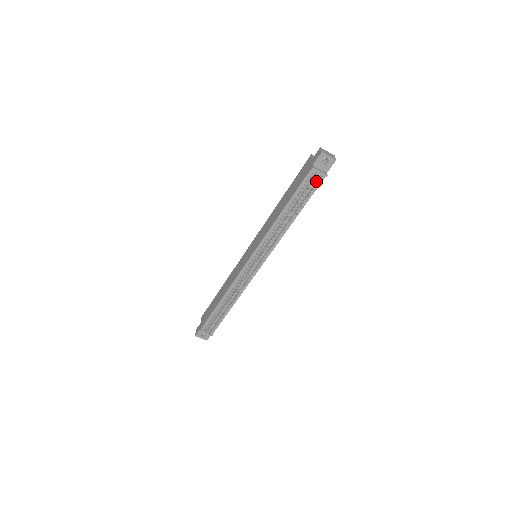
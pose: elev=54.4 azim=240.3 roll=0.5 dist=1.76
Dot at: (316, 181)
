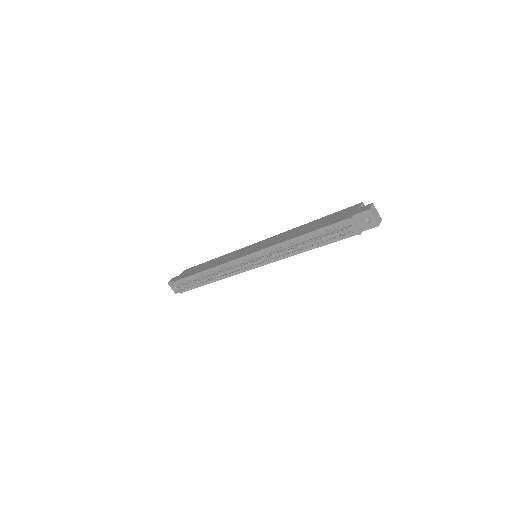
Dot at: (346, 232)
